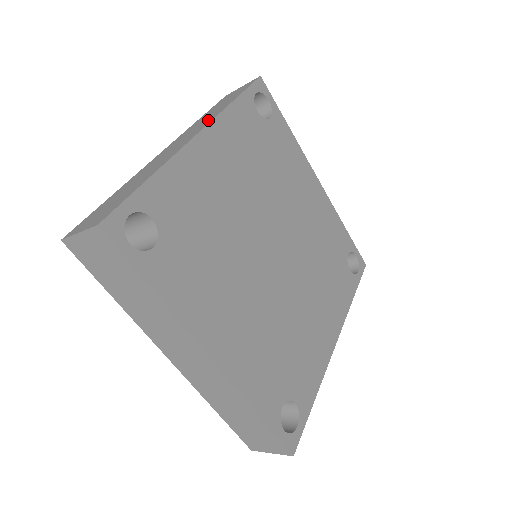
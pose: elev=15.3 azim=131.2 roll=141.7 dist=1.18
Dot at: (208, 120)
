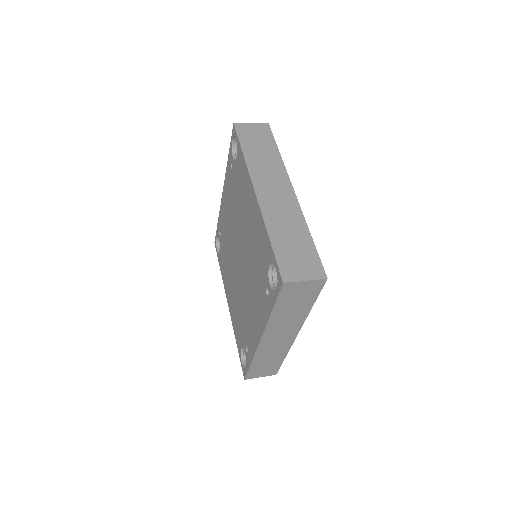
Dot at: (279, 172)
